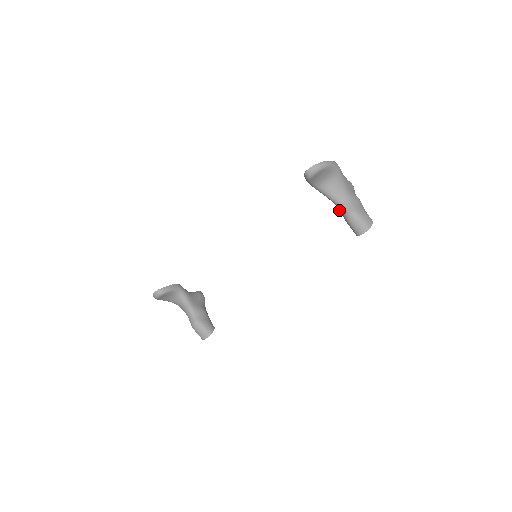
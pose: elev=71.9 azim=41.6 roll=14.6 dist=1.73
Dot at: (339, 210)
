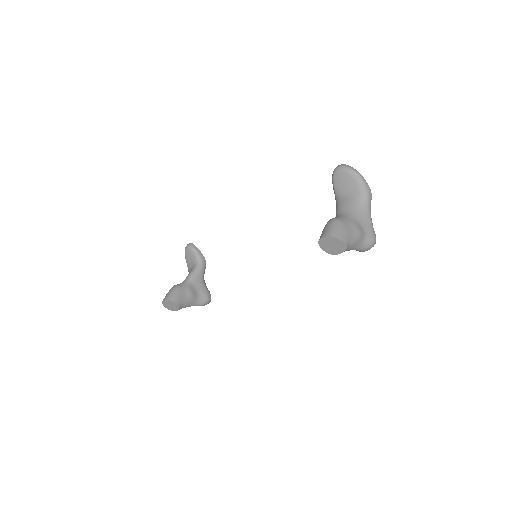
Dot at: occluded
